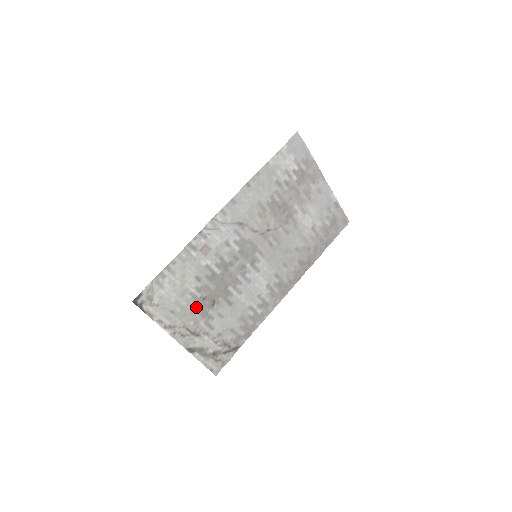
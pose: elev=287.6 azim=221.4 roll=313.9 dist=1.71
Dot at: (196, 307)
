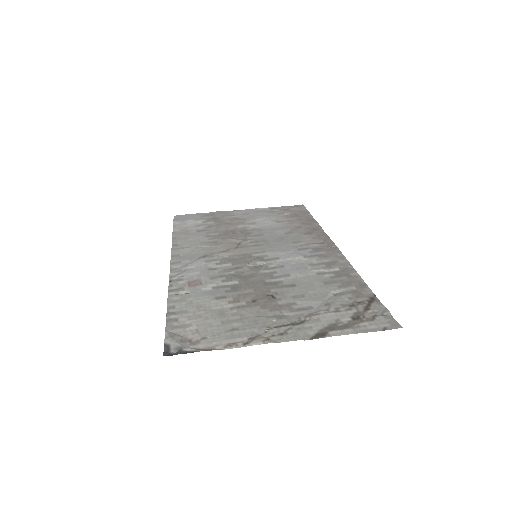
Dot at: (256, 311)
